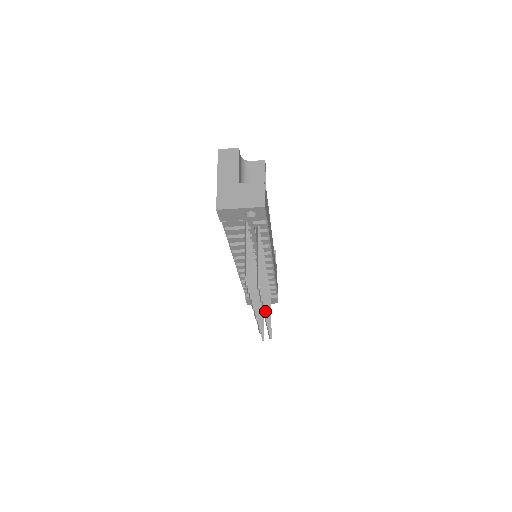
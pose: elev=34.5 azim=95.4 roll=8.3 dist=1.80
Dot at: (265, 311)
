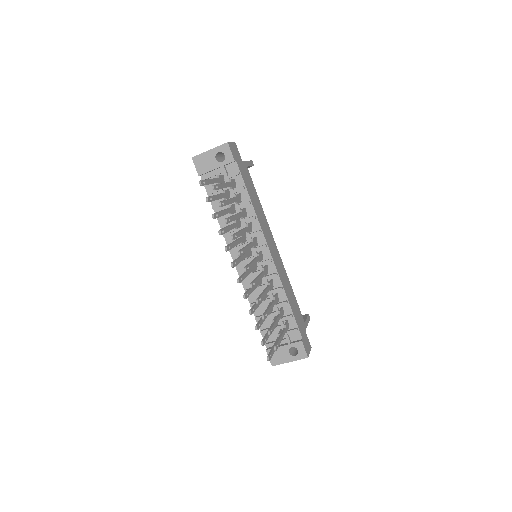
Dot at: (239, 252)
